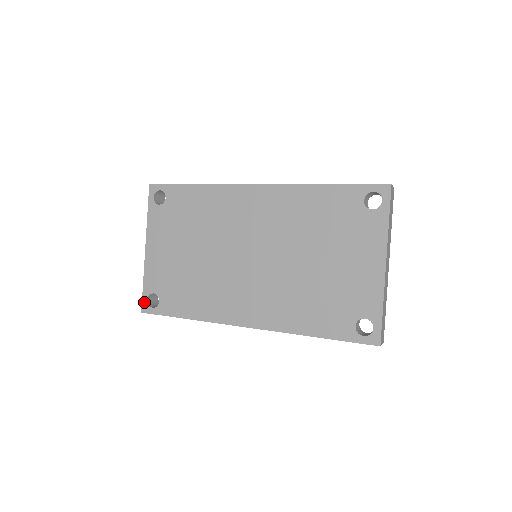
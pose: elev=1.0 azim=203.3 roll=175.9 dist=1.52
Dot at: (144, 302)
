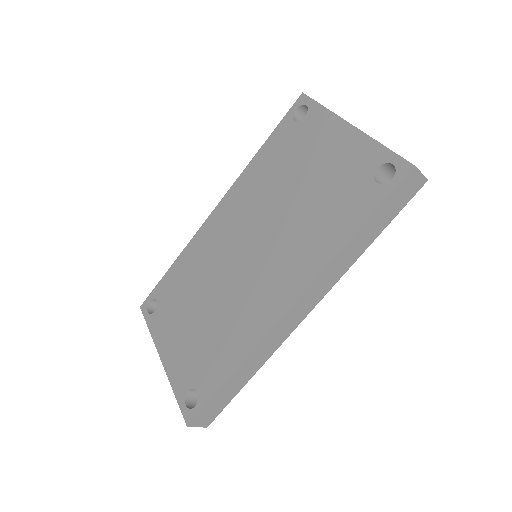
Dot at: (184, 411)
